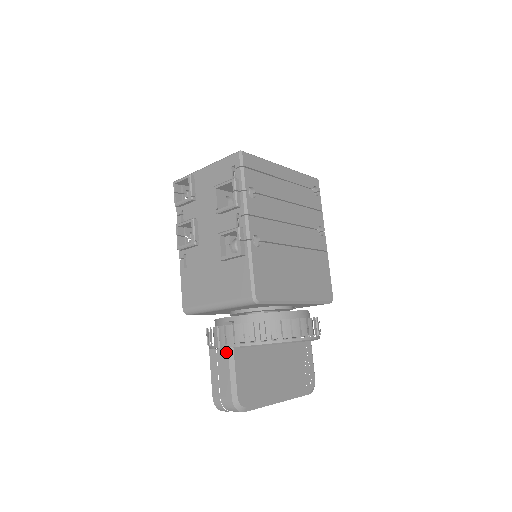
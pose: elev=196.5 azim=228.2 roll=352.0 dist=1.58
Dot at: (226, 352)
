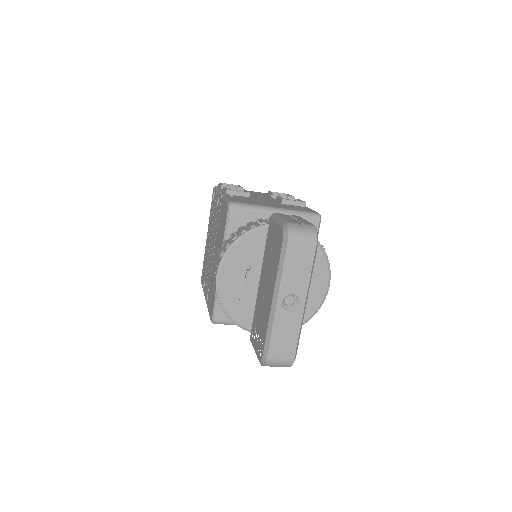
Dot at: (298, 216)
